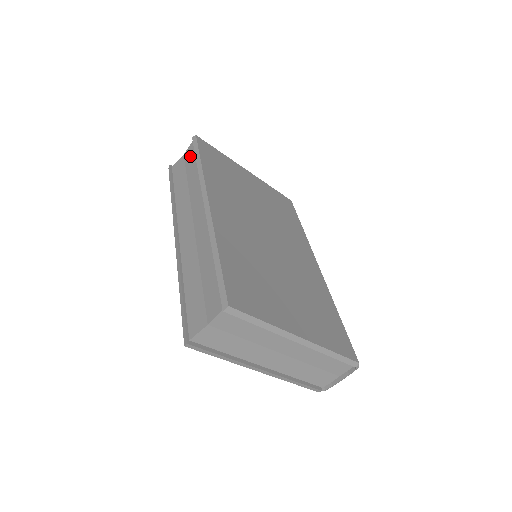
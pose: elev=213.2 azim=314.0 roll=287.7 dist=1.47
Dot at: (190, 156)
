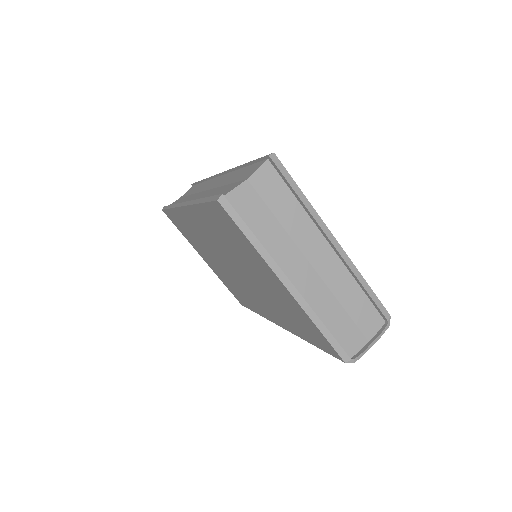
Dot at: (190, 190)
